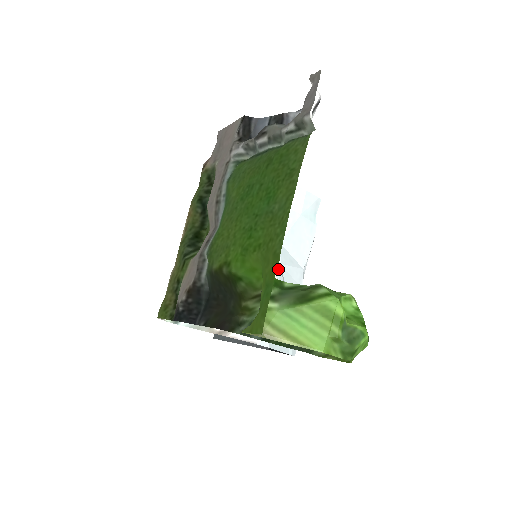
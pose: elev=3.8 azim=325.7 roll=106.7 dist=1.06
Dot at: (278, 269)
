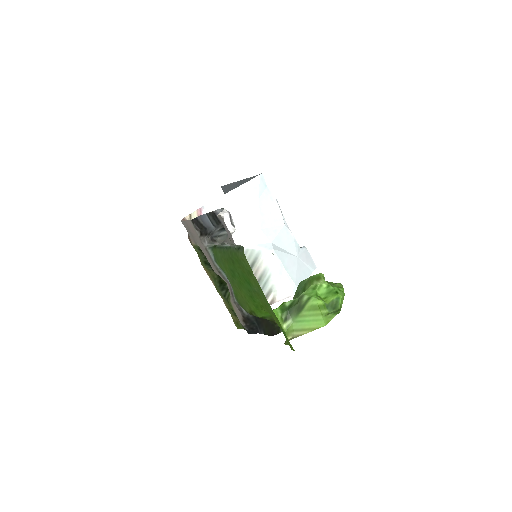
Dot at: (273, 251)
